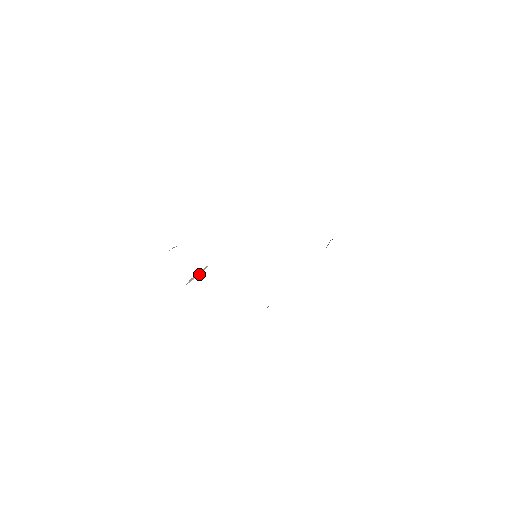
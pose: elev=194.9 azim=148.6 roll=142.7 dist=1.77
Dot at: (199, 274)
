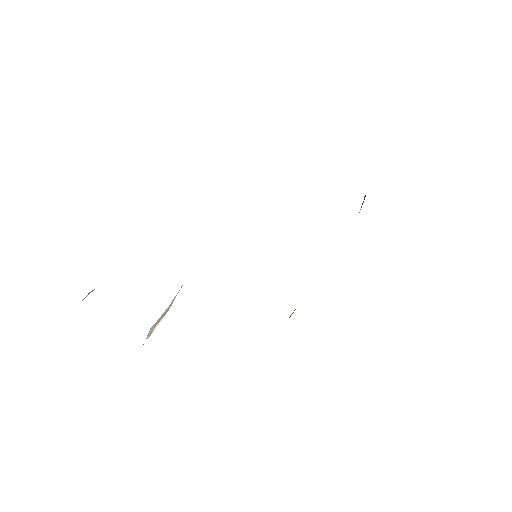
Dot at: (162, 318)
